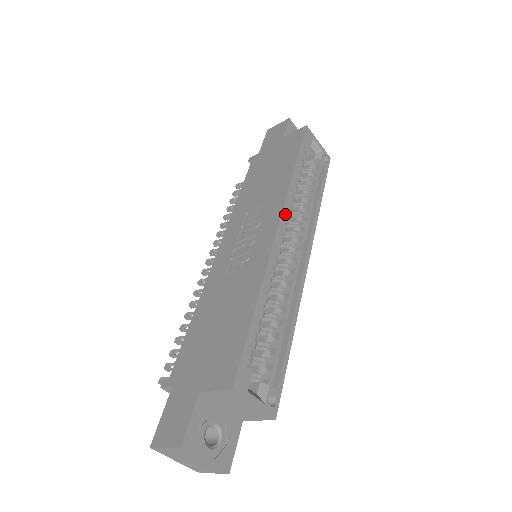
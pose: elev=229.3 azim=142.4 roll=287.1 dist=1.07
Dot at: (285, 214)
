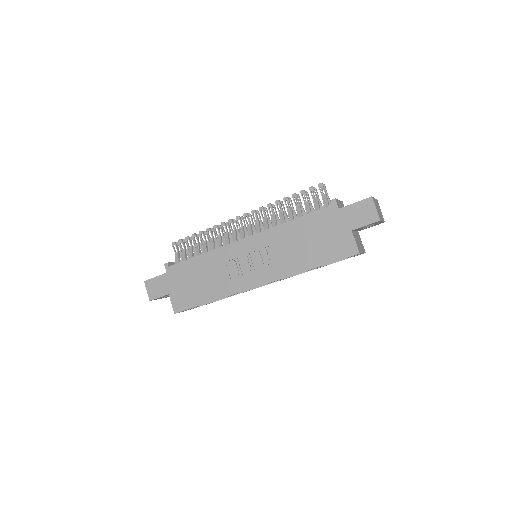
Dot at: (271, 282)
